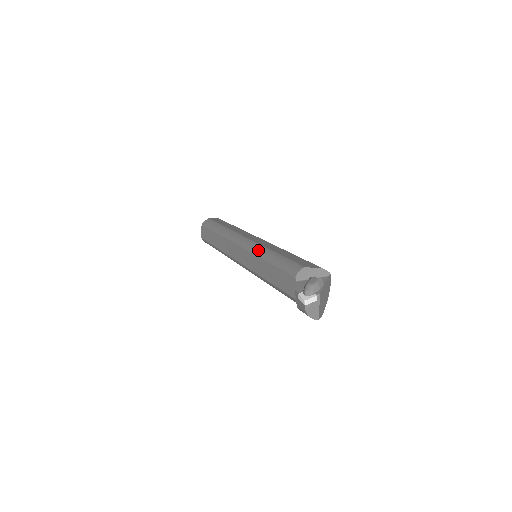
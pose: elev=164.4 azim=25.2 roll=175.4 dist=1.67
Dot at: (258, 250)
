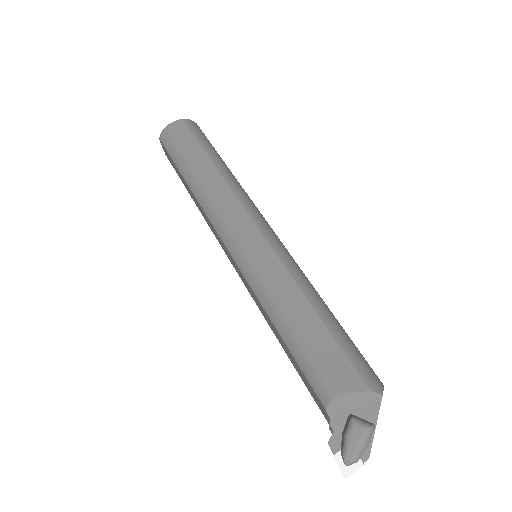
Dot at: (257, 287)
